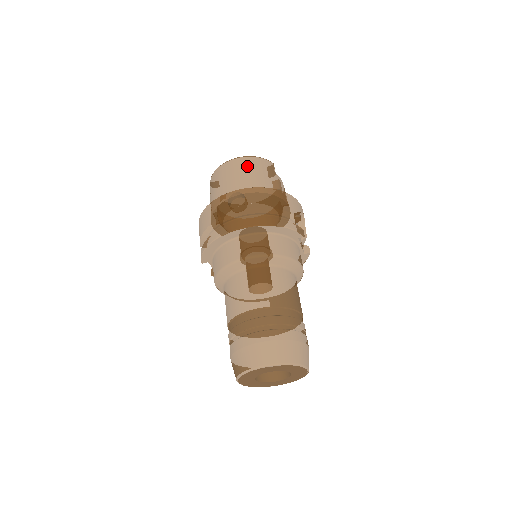
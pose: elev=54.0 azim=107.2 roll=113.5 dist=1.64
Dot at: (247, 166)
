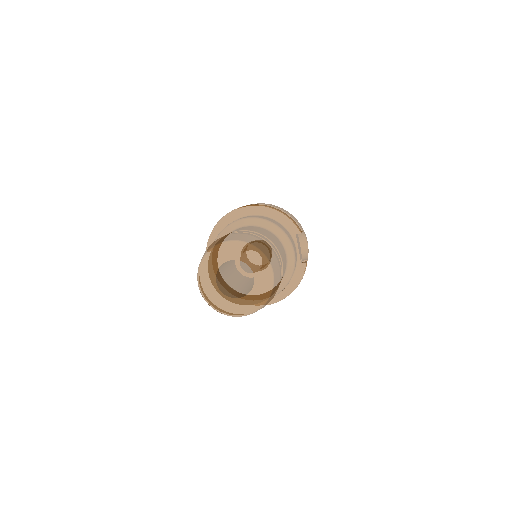
Dot at: occluded
